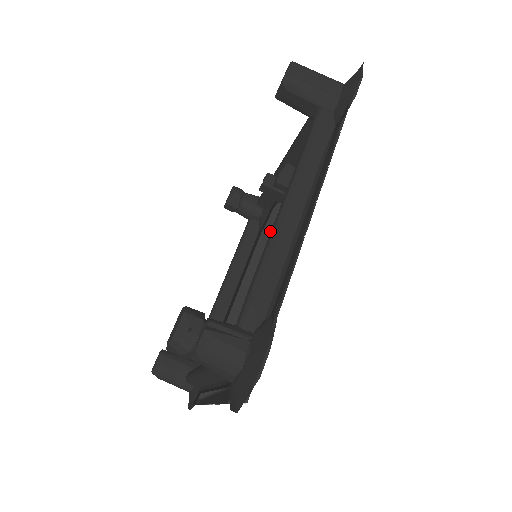
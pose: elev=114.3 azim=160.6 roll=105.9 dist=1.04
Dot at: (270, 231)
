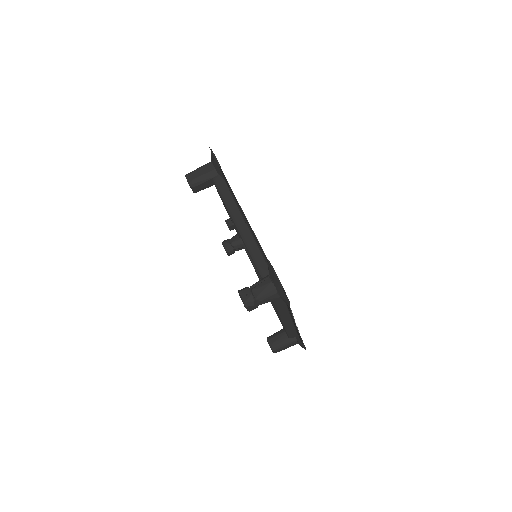
Dot at: occluded
